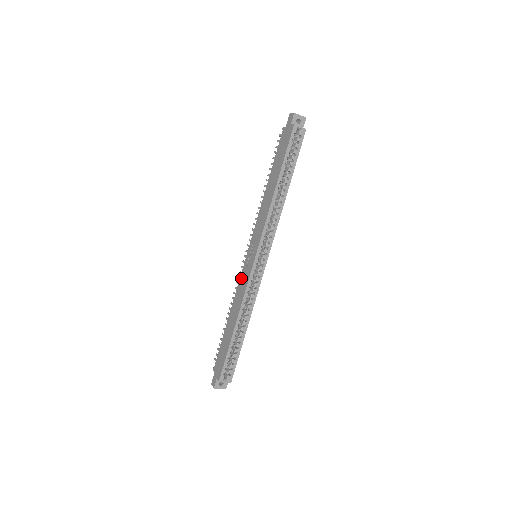
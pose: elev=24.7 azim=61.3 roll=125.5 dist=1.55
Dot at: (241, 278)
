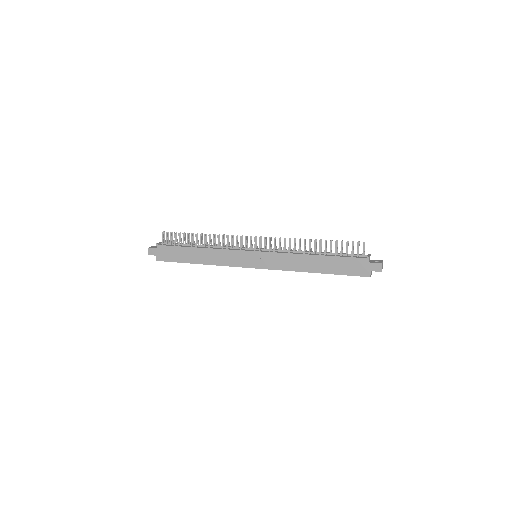
Dot at: (233, 253)
